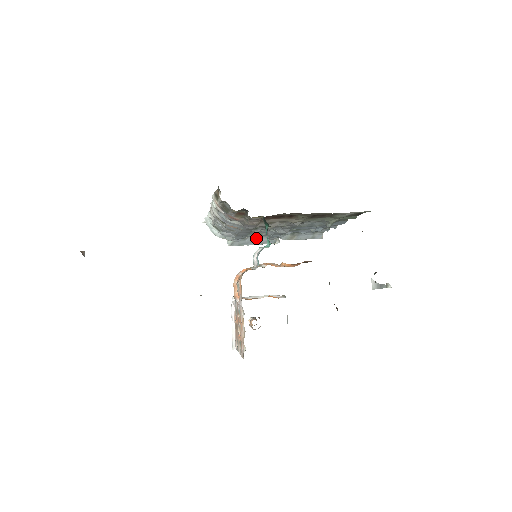
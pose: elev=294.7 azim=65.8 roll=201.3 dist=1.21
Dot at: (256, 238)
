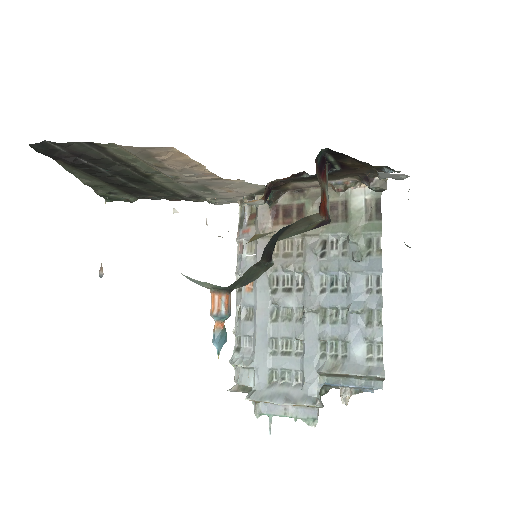
Dot at: (287, 388)
